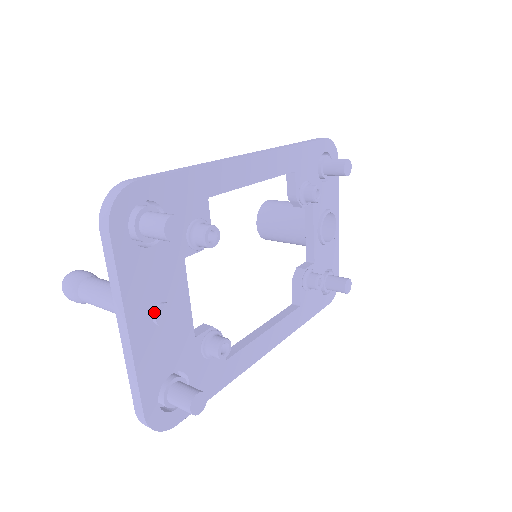
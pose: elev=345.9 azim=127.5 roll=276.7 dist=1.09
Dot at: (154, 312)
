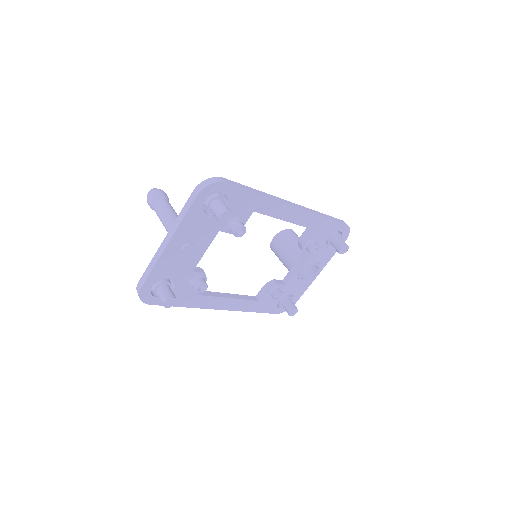
Dot at: (185, 245)
